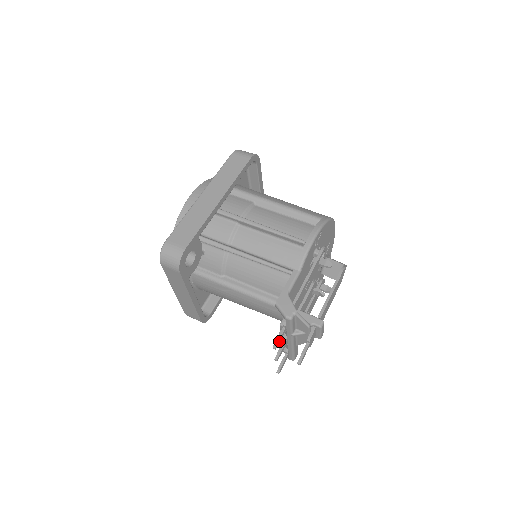
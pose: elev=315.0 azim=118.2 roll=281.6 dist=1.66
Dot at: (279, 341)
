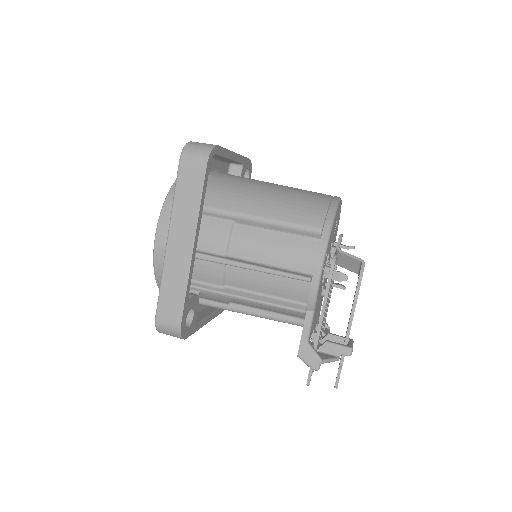
Dot at: occluded
